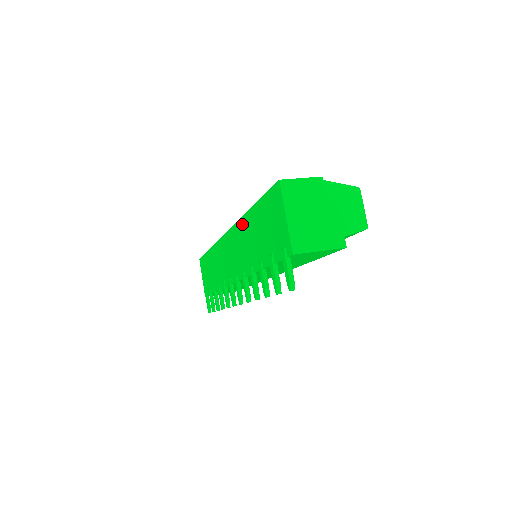
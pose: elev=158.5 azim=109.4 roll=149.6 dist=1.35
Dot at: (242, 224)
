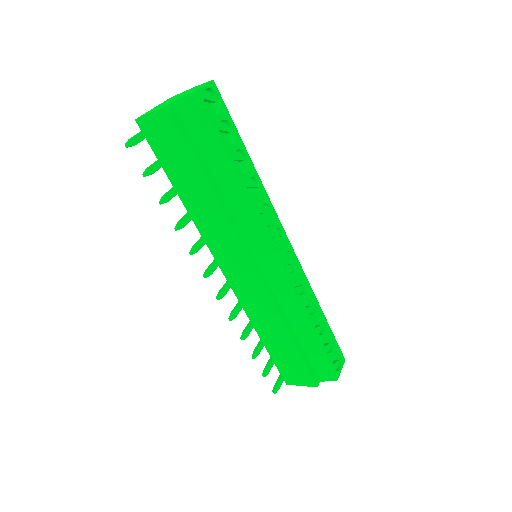
Dot at: occluded
